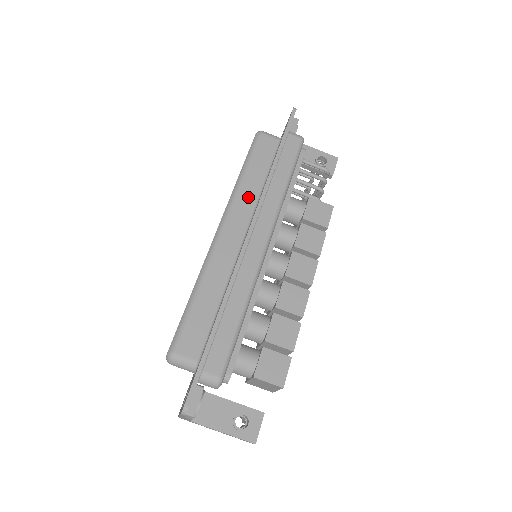
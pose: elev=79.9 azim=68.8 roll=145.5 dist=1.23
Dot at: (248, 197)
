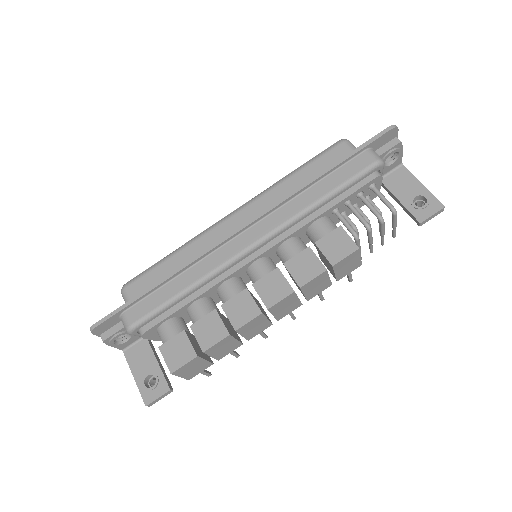
Dot at: (277, 197)
